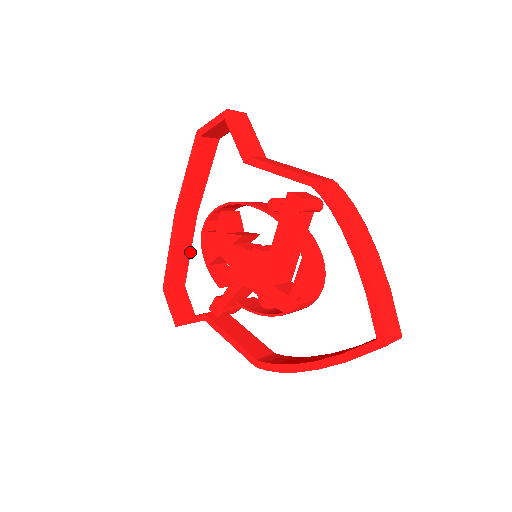
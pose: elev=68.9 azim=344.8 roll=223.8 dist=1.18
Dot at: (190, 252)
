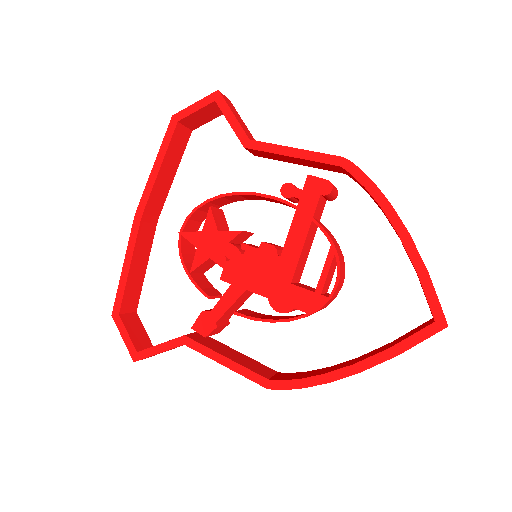
Dot at: (146, 267)
